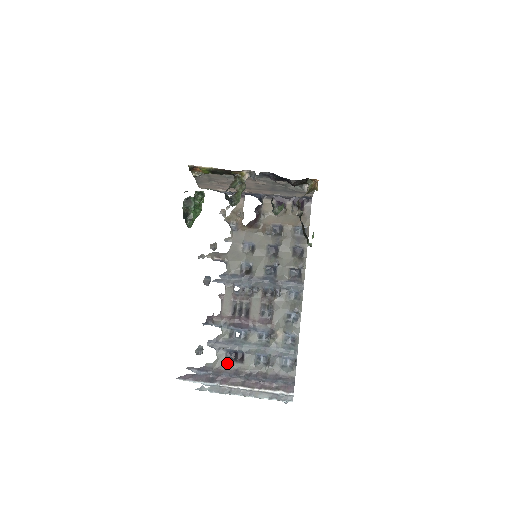
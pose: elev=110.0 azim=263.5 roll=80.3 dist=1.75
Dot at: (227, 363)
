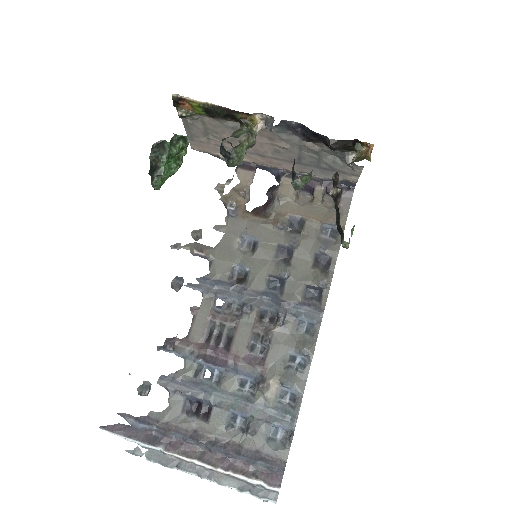
Dot at: (183, 417)
